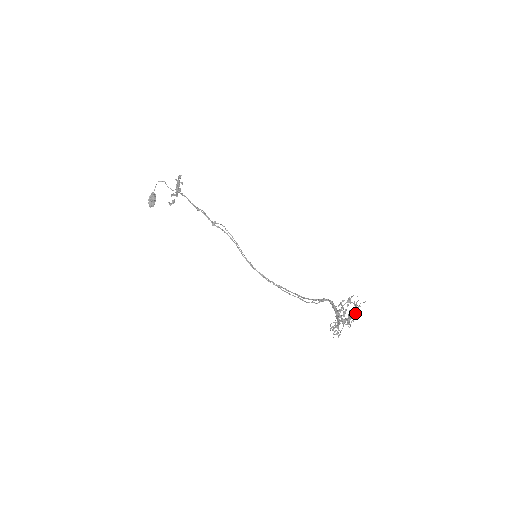
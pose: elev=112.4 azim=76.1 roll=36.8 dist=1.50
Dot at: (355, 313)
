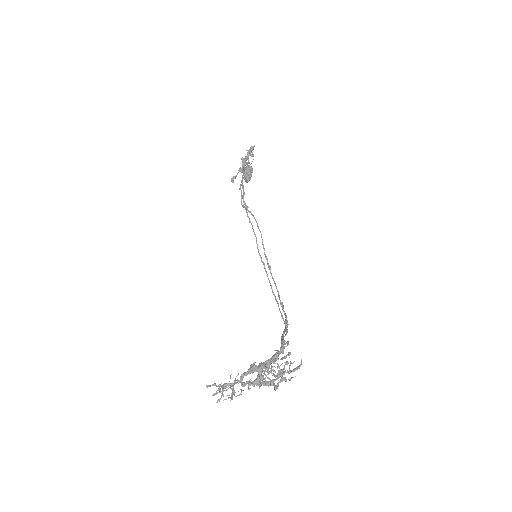
Dot at: (260, 378)
